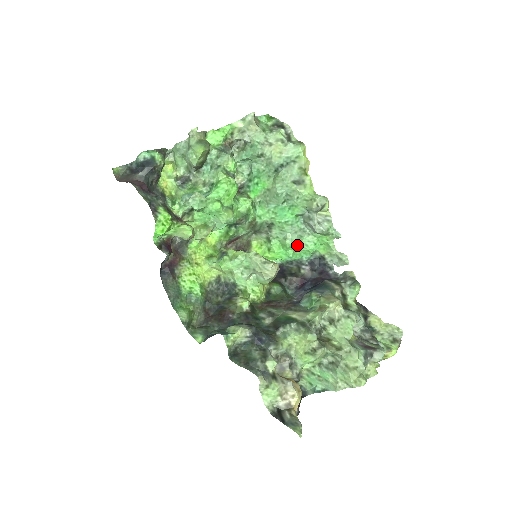
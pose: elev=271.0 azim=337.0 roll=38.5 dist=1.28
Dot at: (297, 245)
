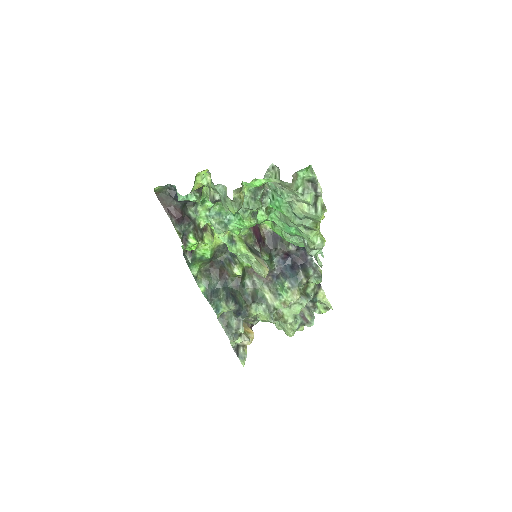
Dot at: (292, 242)
